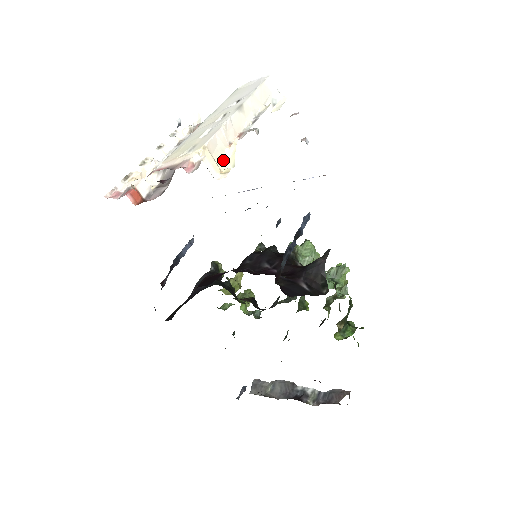
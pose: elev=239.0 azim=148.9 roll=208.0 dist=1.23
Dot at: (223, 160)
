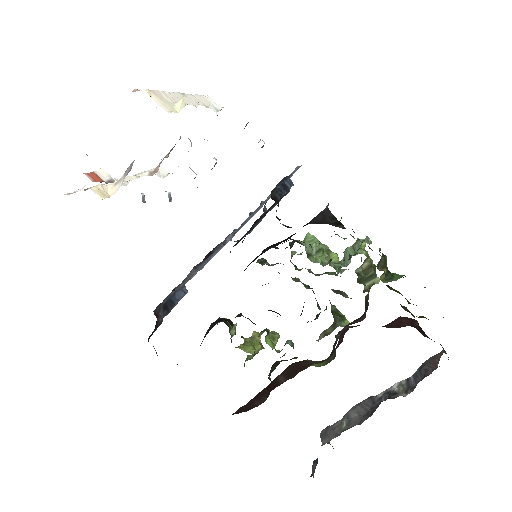
Dot at: (174, 109)
